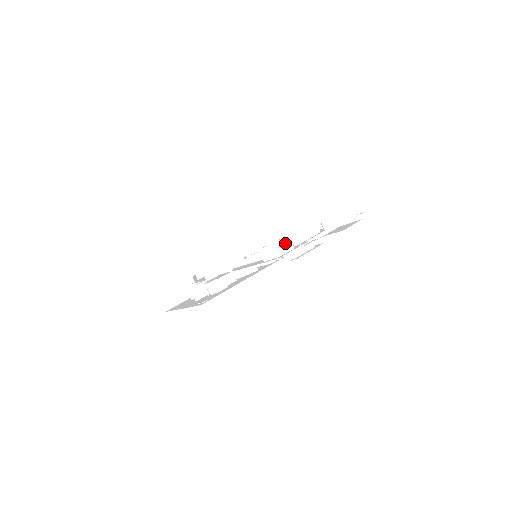
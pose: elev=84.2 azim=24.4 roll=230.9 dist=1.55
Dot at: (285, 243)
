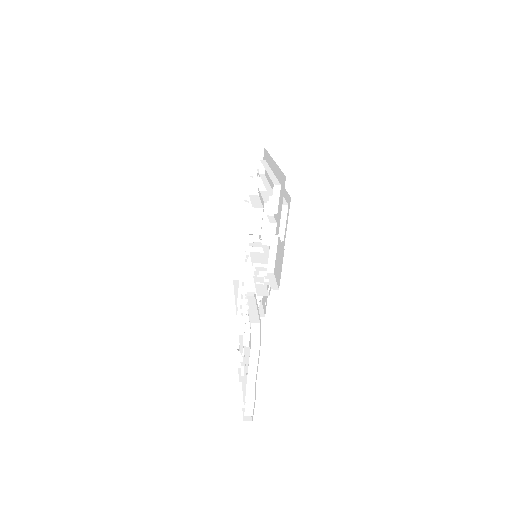
Dot at: occluded
